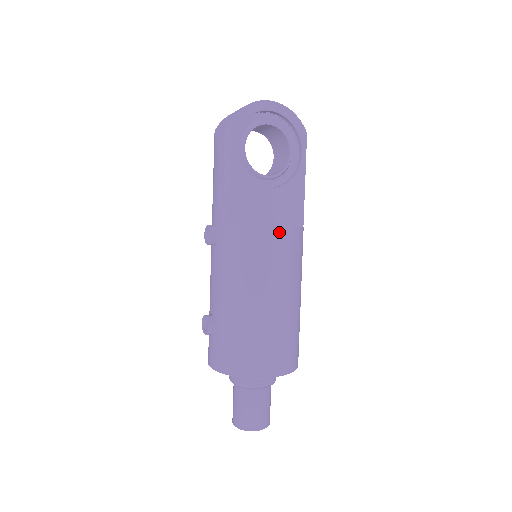
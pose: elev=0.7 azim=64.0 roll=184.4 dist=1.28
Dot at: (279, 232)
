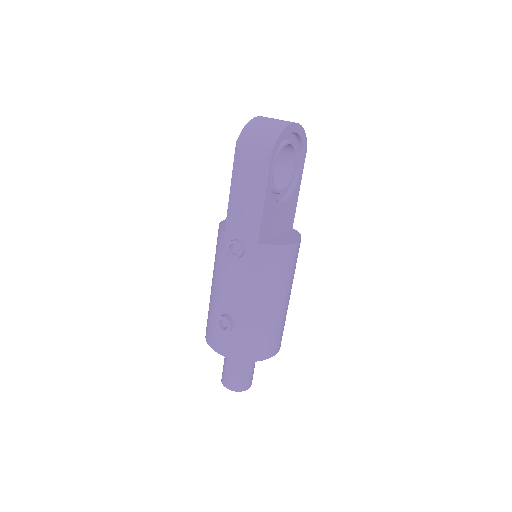
Dot at: (296, 247)
